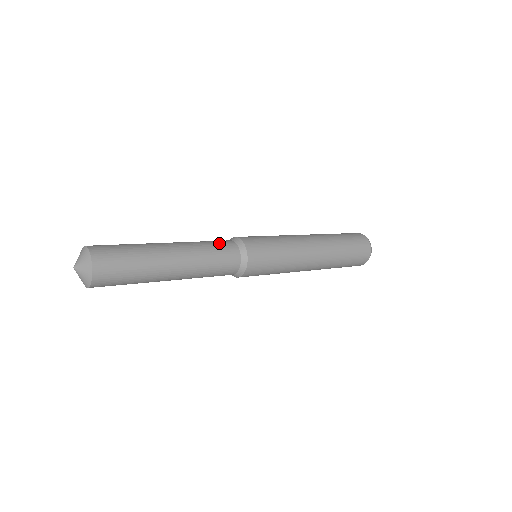
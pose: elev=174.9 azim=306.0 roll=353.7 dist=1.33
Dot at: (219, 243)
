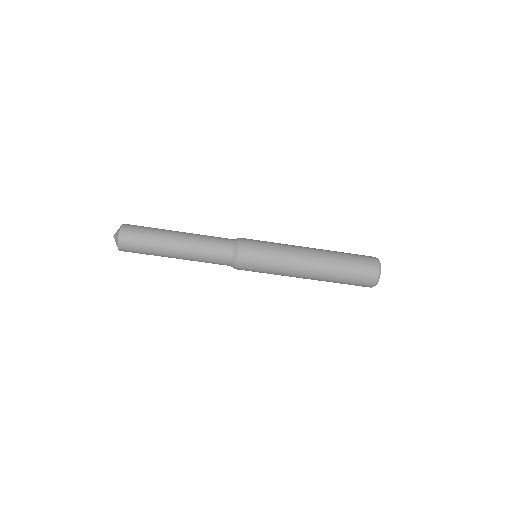
Dot at: (220, 237)
